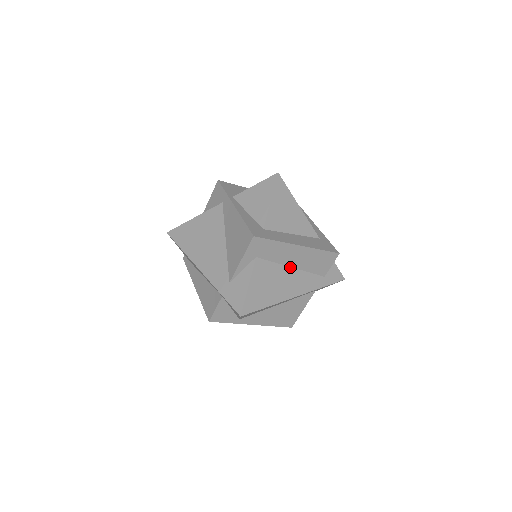
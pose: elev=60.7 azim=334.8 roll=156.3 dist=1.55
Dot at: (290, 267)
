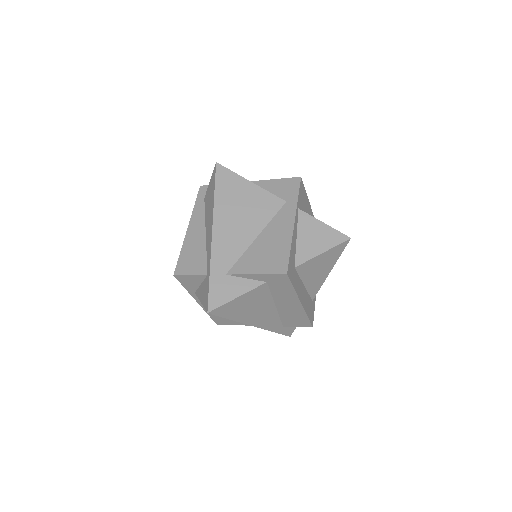
Dot at: (275, 305)
